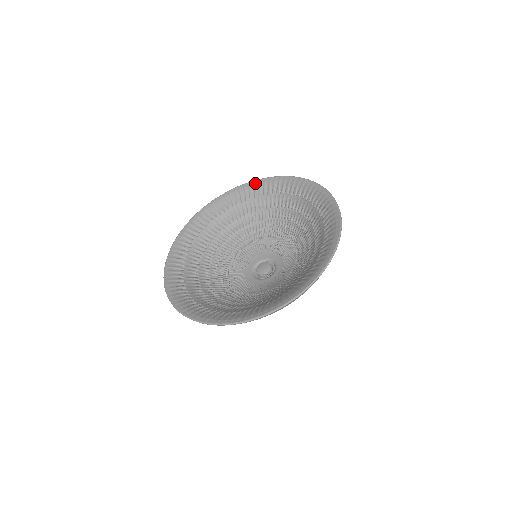
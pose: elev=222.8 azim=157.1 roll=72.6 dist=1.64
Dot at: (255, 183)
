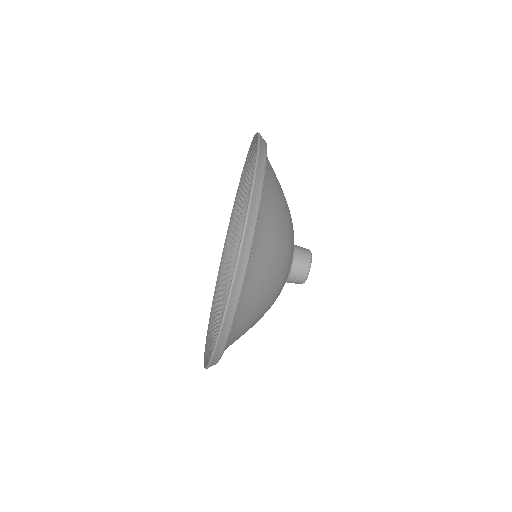
Dot at: (227, 234)
